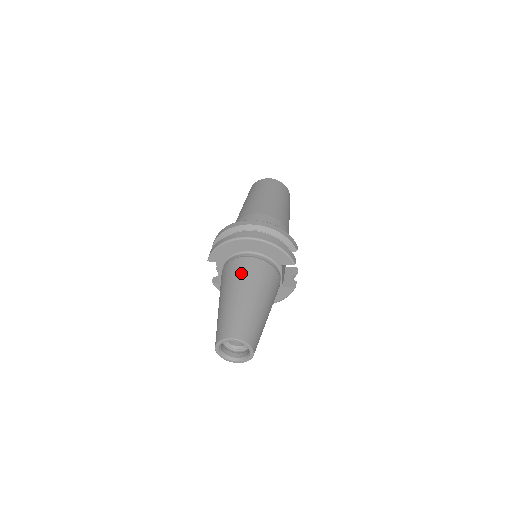
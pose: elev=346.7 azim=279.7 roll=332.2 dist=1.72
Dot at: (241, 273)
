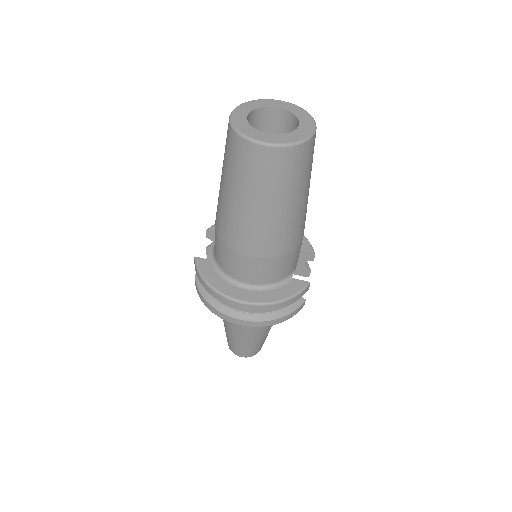
Dot at: occluded
